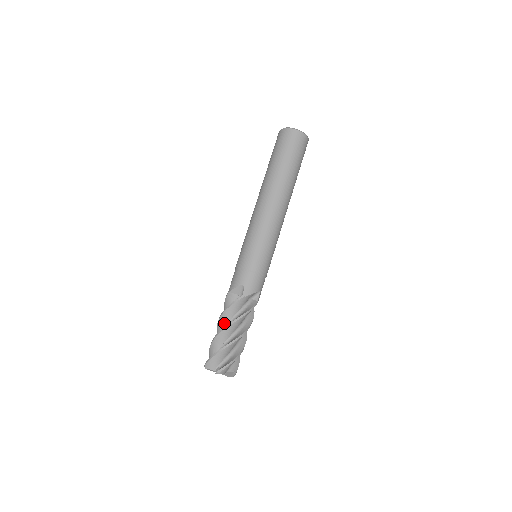
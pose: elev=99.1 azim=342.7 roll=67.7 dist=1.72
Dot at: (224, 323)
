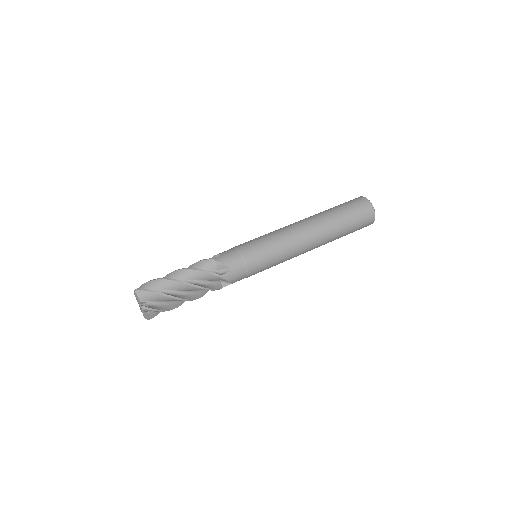
Dot at: occluded
